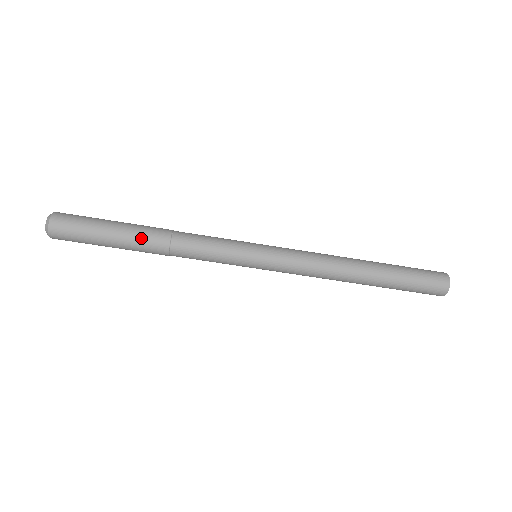
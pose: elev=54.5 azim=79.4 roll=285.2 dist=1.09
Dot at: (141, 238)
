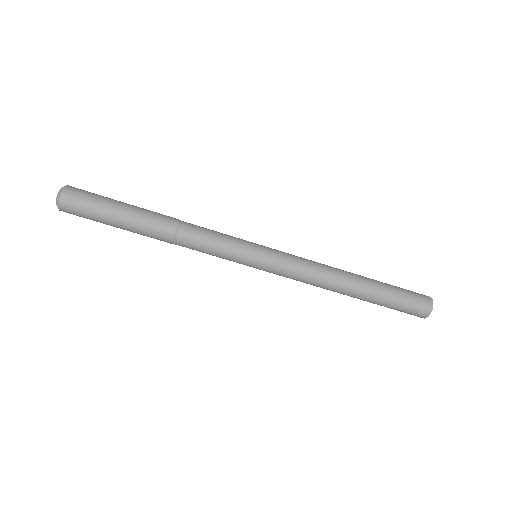
Dot at: (148, 226)
